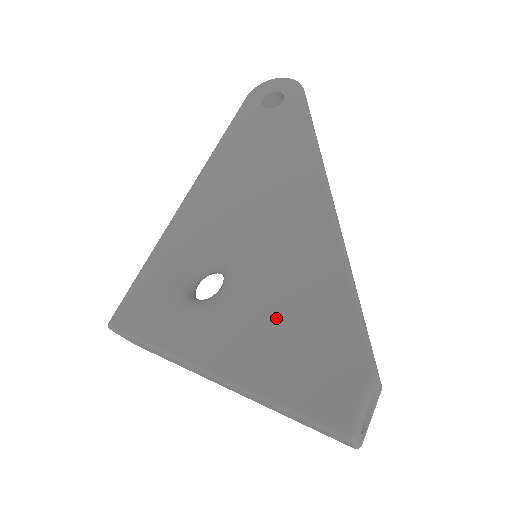
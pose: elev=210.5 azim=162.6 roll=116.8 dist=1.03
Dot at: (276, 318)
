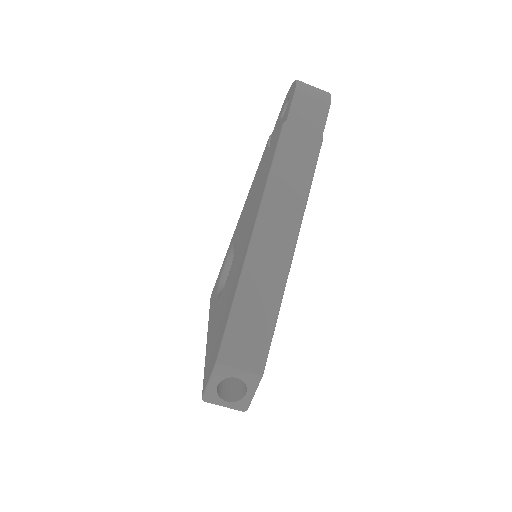
Dot at: (221, 311)
